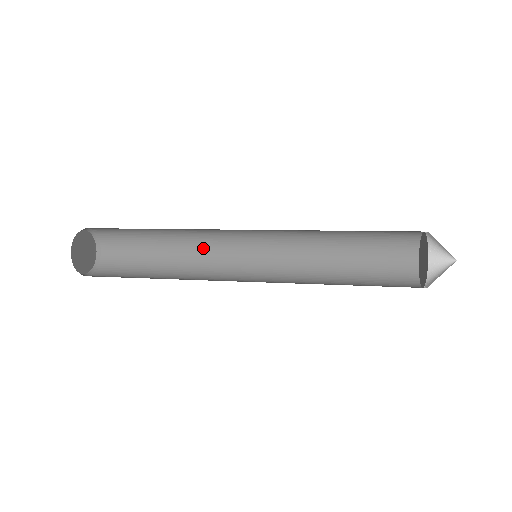
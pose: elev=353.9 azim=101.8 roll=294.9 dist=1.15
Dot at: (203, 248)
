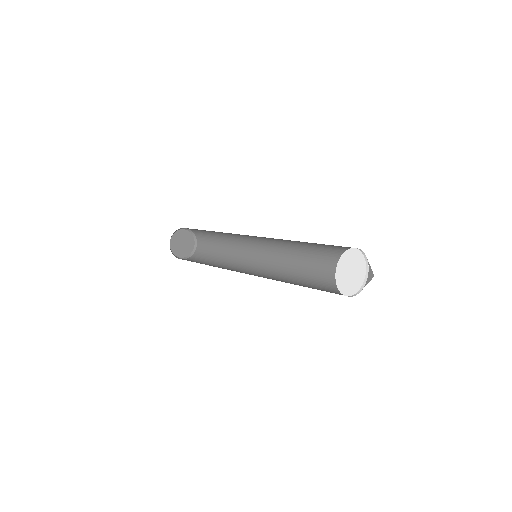
Dot at: (242, 251)
